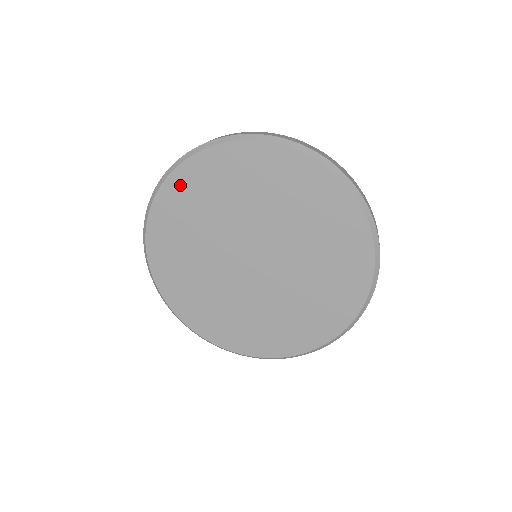
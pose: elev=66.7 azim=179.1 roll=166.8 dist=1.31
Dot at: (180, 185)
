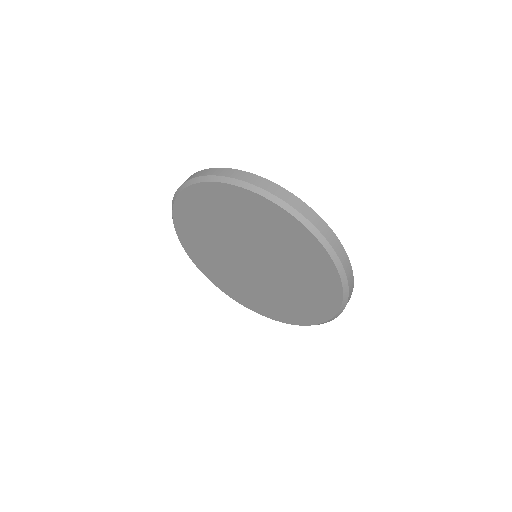
Dot at: (189, 202)
